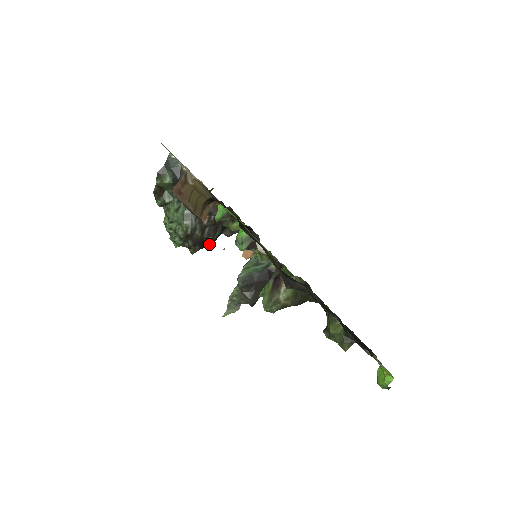
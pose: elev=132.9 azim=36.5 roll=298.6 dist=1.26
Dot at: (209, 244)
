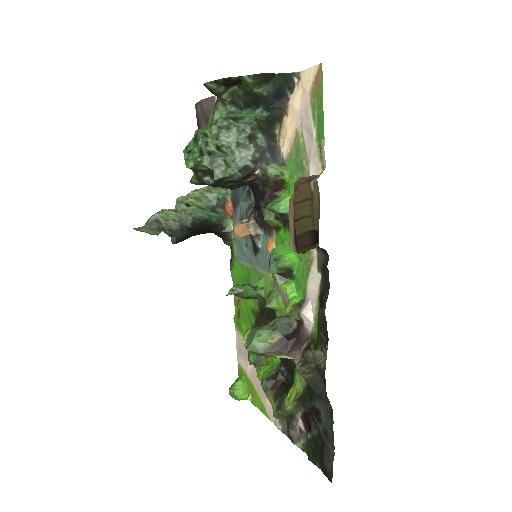
Dot at: (215, 186)
